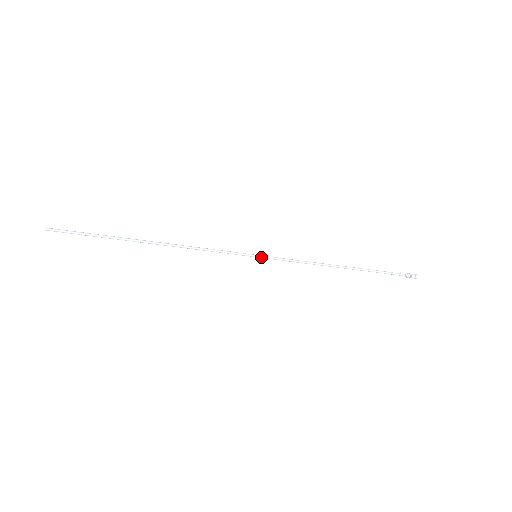
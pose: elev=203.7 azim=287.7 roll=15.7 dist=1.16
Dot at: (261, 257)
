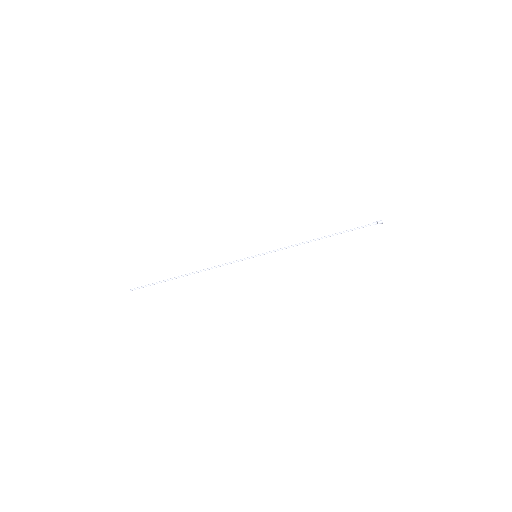
Dot at: (259, 255)
